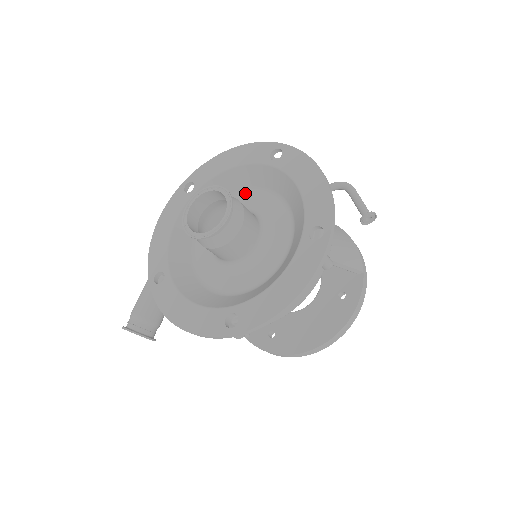
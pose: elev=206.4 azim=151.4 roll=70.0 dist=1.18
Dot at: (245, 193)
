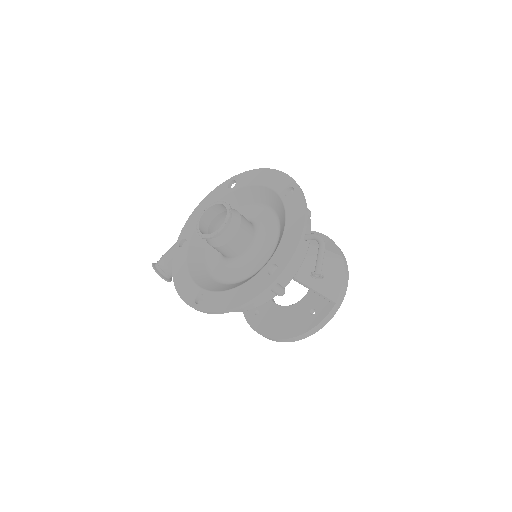
Dot at: (264, 208)
